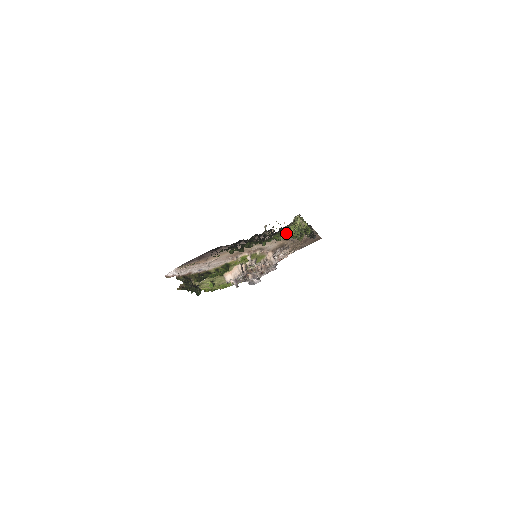
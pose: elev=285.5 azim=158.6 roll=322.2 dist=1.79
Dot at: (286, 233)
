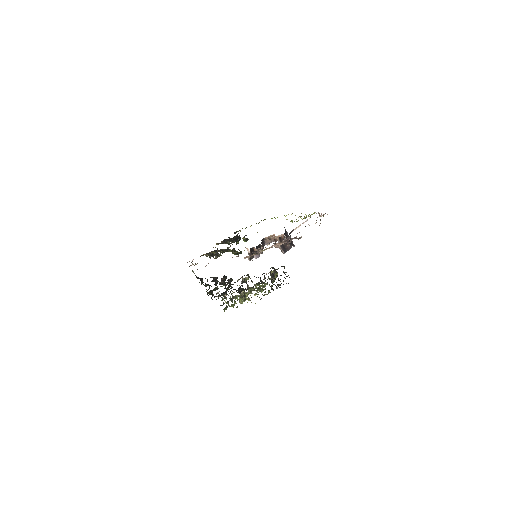
Dot at: (233, 306)
